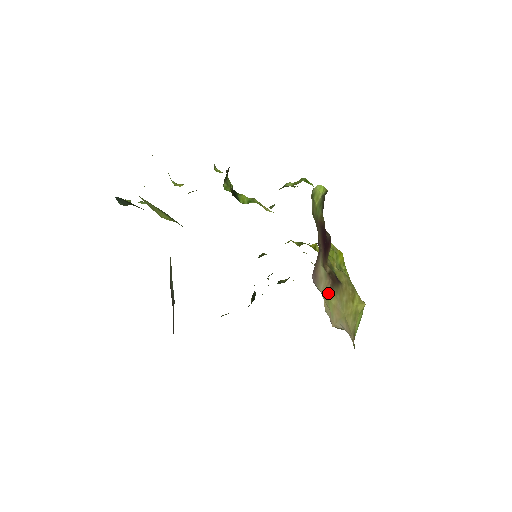
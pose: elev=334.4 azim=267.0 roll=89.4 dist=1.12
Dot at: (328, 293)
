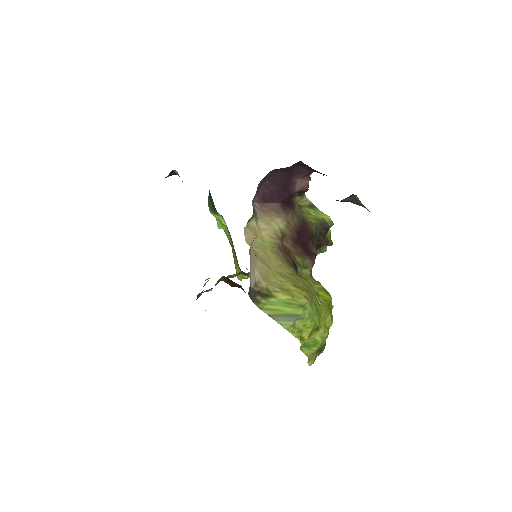
Dot at: (269, 243)
